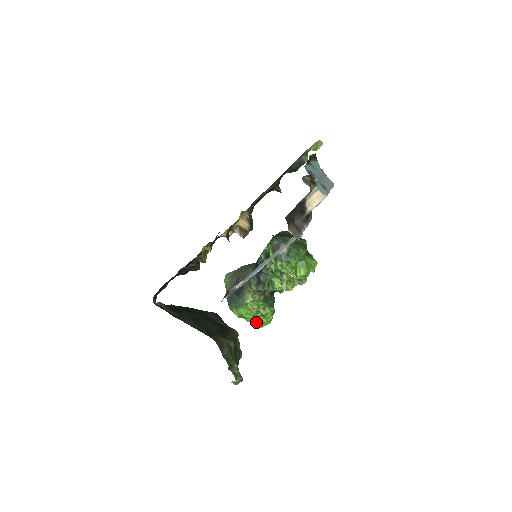
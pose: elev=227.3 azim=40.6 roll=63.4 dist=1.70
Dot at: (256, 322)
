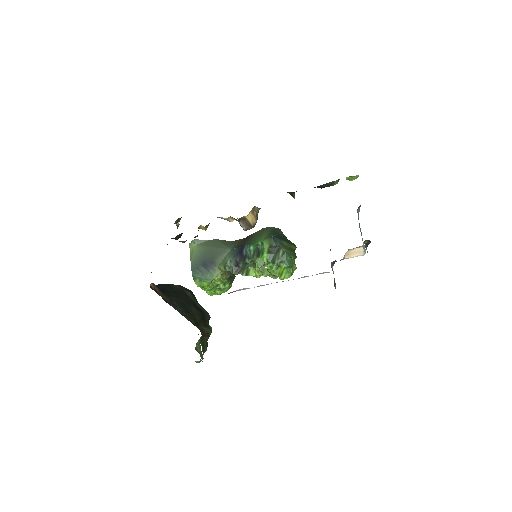
Dot at: (209, 290)
